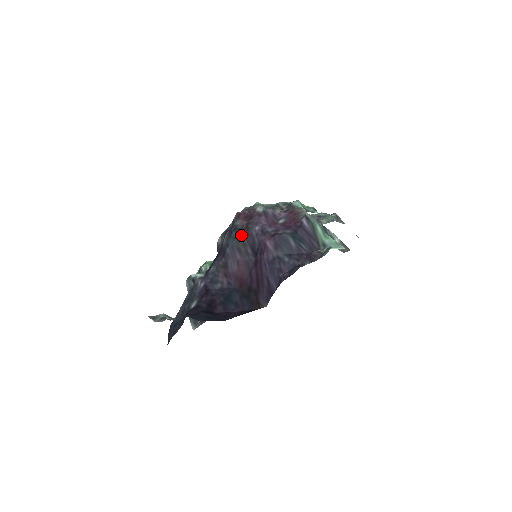
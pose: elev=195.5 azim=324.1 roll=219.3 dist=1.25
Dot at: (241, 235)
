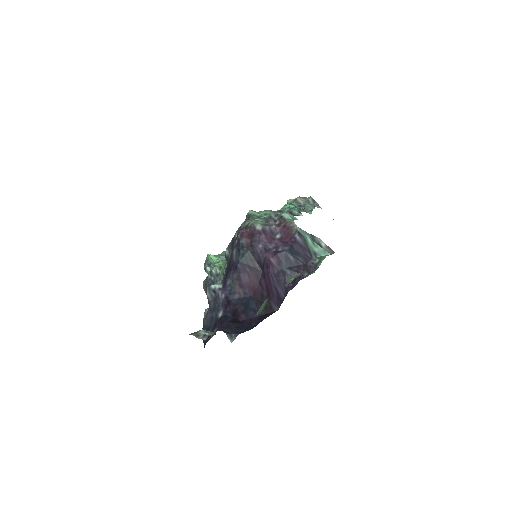
Dot at: (248, 252)
